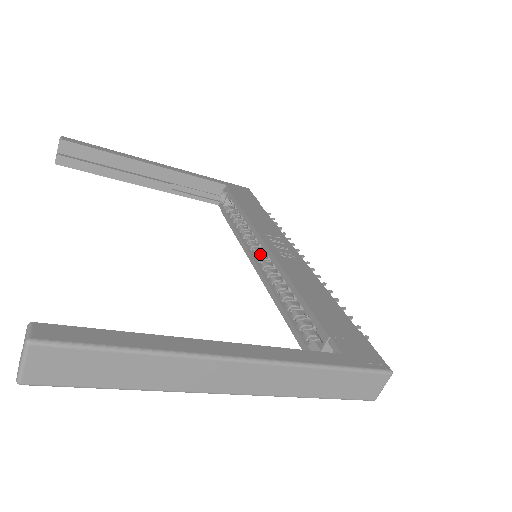
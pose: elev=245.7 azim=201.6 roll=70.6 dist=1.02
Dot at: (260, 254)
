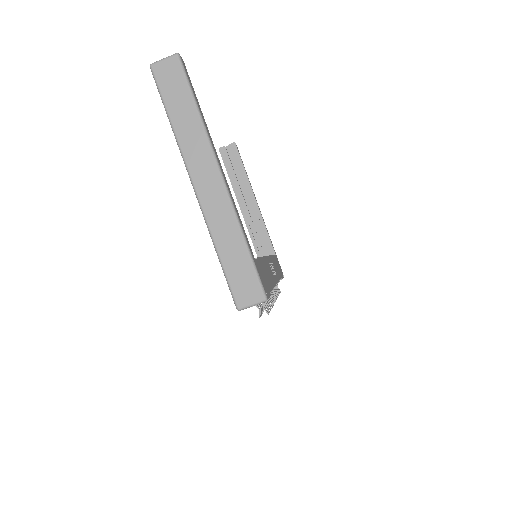
Dot at: occluded
